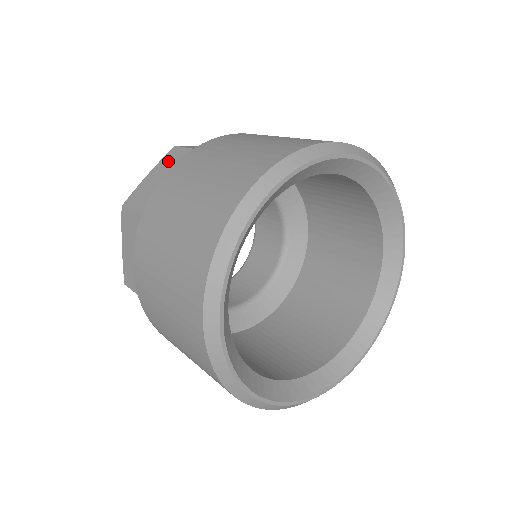
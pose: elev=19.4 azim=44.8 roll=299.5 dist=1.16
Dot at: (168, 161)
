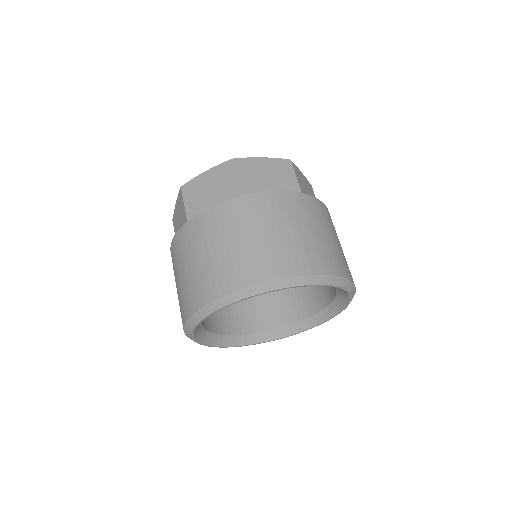
Dot at: (221, 174)
